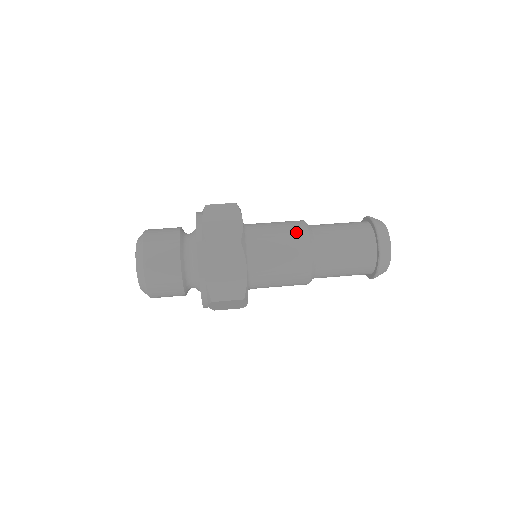
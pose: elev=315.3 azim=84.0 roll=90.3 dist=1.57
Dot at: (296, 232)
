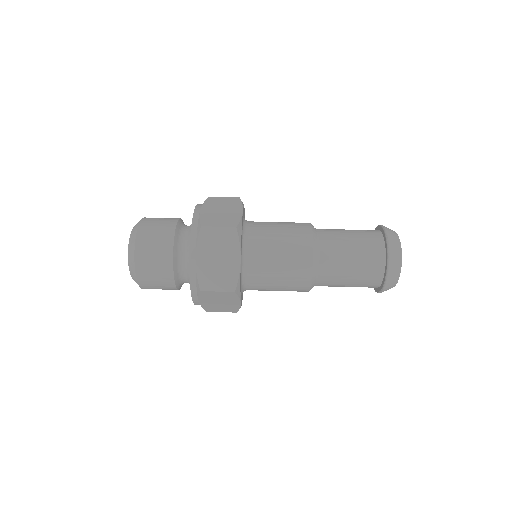
Dot at: (299, 265)
